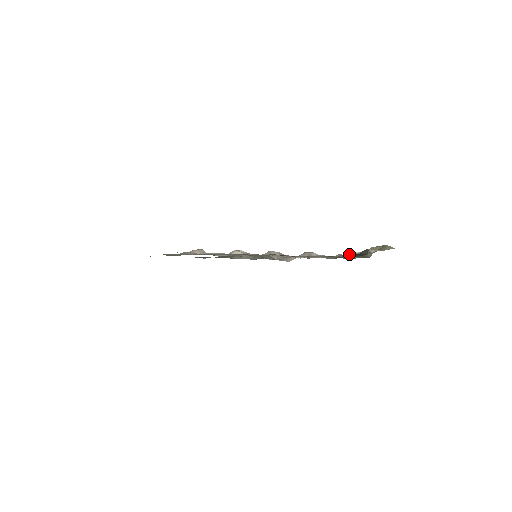
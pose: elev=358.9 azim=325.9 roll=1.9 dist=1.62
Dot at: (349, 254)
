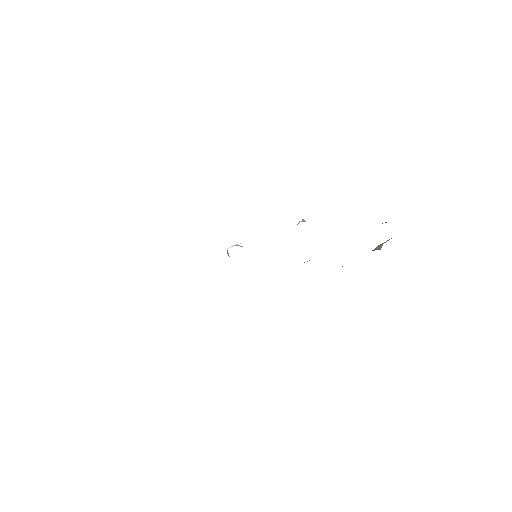
Dot at: occluded
